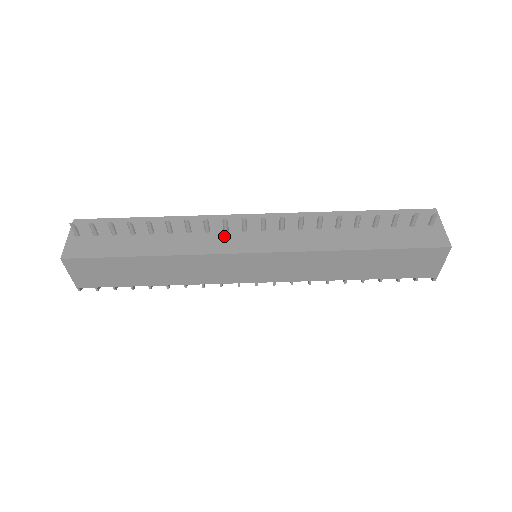
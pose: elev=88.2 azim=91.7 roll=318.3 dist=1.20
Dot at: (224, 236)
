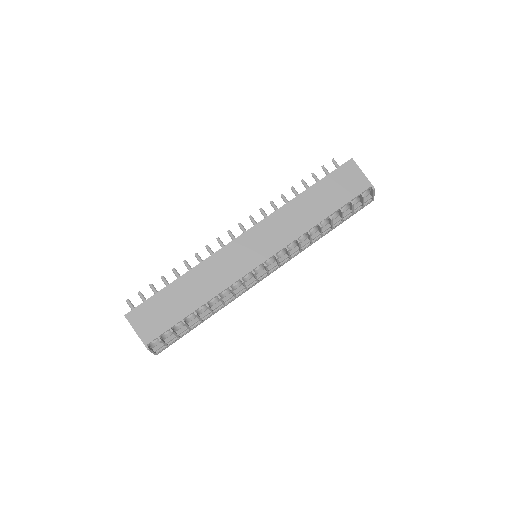
Dot at: occluded
